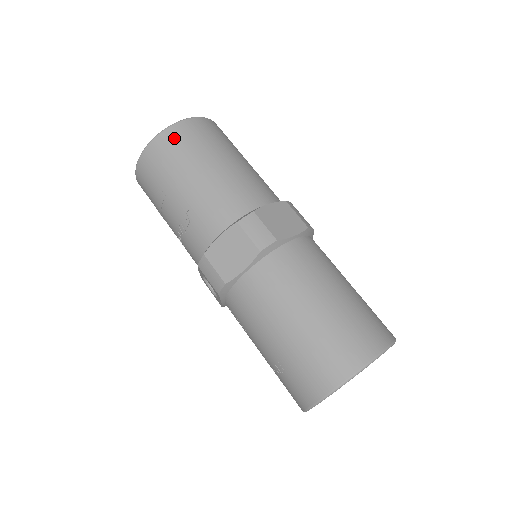
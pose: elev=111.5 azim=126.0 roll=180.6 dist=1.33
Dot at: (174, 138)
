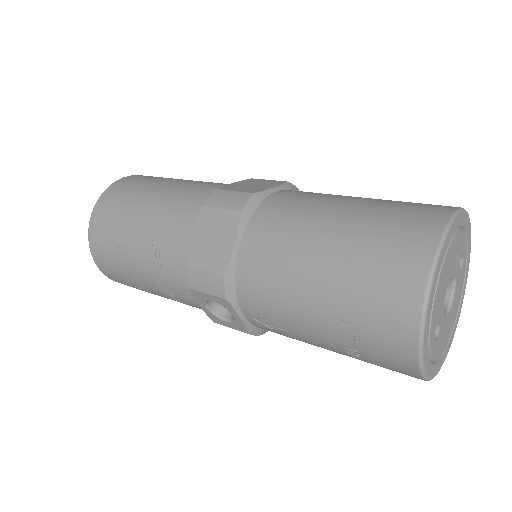
Dot at: (112, 195)
